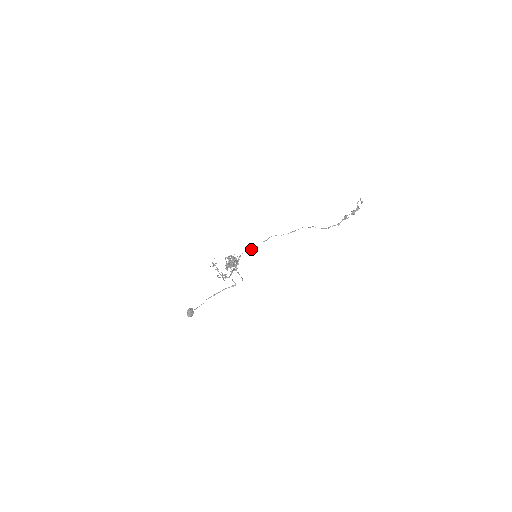
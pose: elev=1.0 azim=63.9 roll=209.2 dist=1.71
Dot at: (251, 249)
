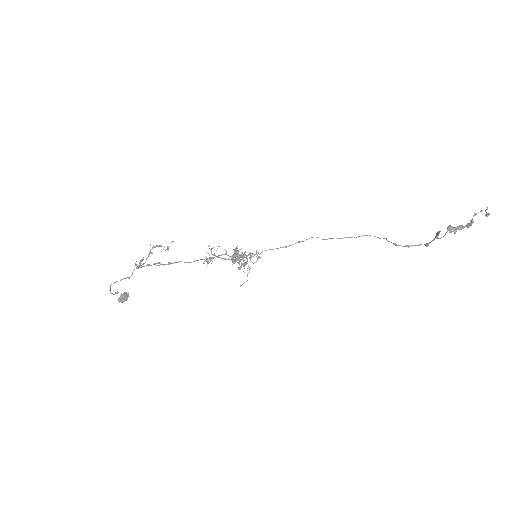
Dot at: occluded
